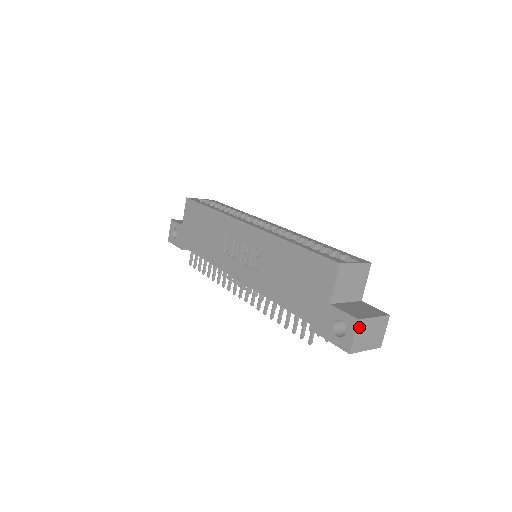
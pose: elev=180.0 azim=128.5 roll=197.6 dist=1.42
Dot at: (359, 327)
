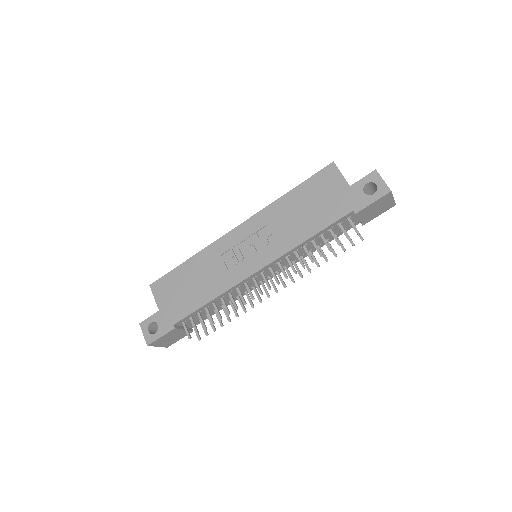
Dot at: (380, 176)
